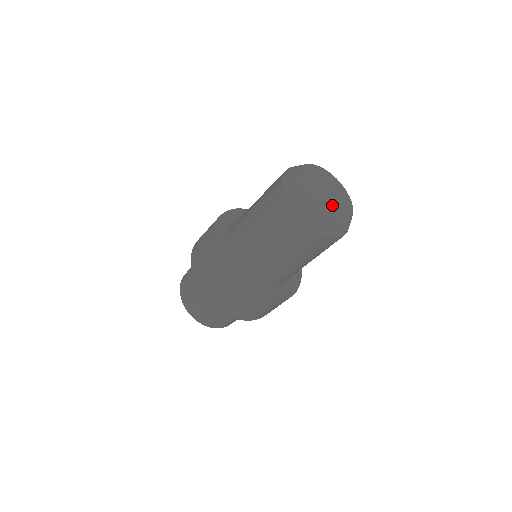
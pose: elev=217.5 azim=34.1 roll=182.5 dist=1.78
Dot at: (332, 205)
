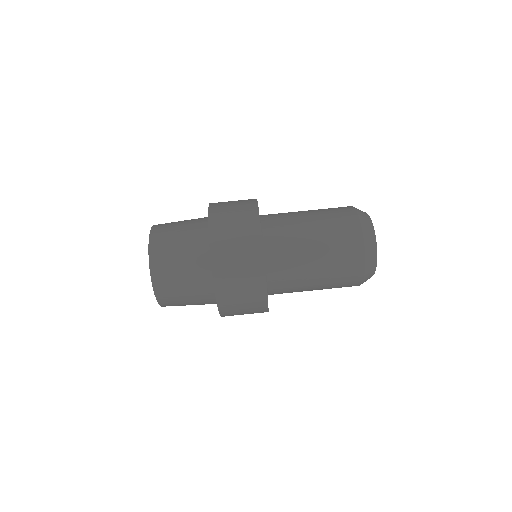
Dot at: occluded
